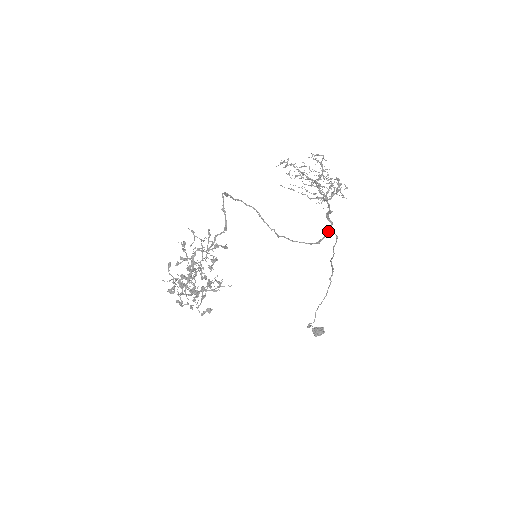
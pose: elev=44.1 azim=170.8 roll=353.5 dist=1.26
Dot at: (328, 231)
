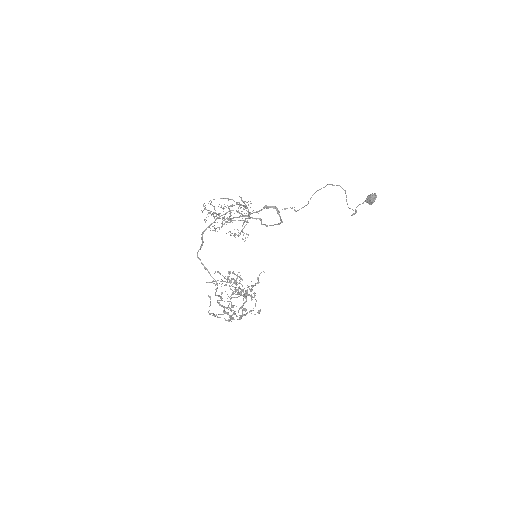
Dot at: (278, 214)
